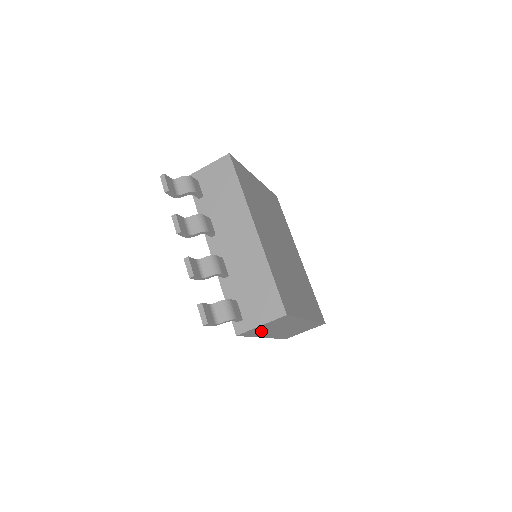
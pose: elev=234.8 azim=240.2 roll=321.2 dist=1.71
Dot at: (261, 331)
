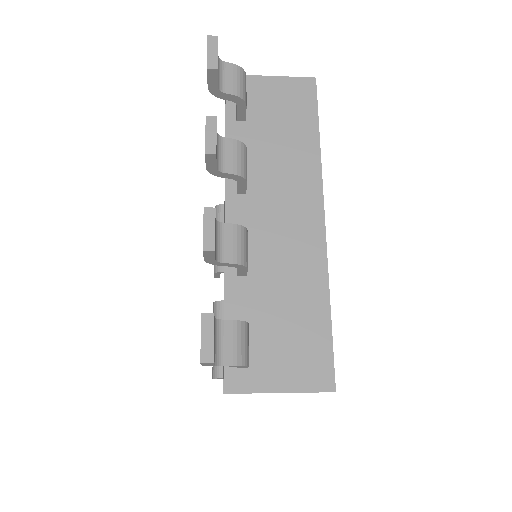
Dot at: occluded
